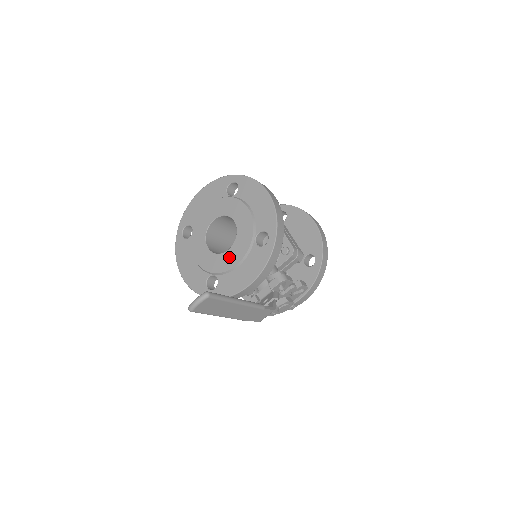
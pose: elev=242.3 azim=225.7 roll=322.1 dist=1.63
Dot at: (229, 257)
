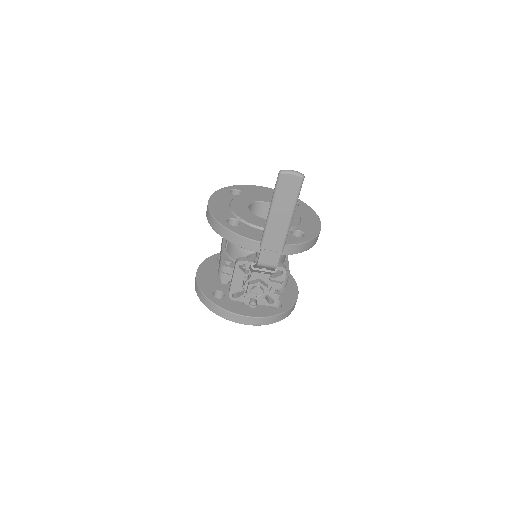
Dot at: (263, 221)
